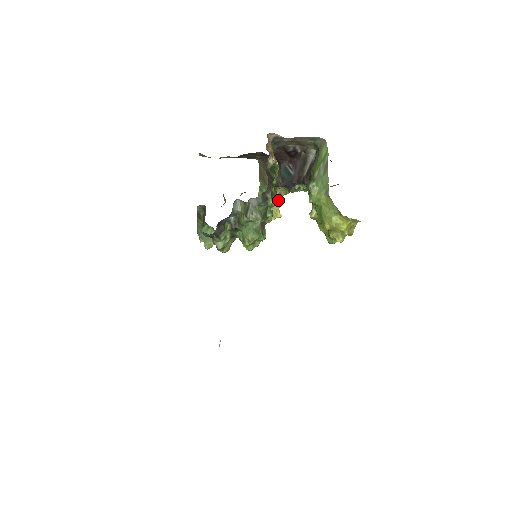
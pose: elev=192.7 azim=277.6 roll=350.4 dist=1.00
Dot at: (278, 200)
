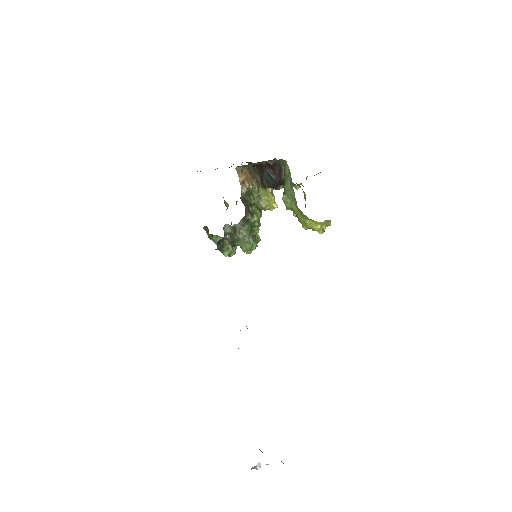
Dot at: (260, 215)
